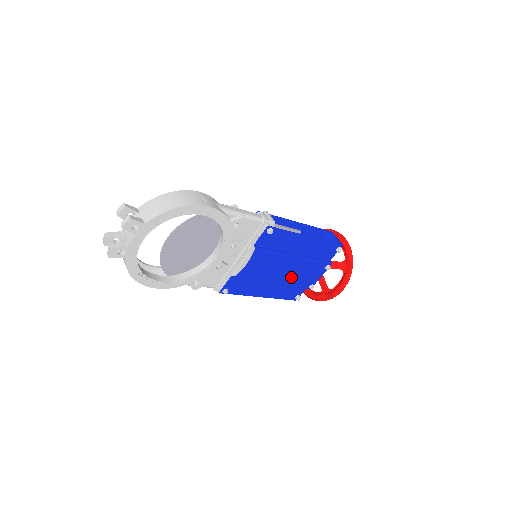
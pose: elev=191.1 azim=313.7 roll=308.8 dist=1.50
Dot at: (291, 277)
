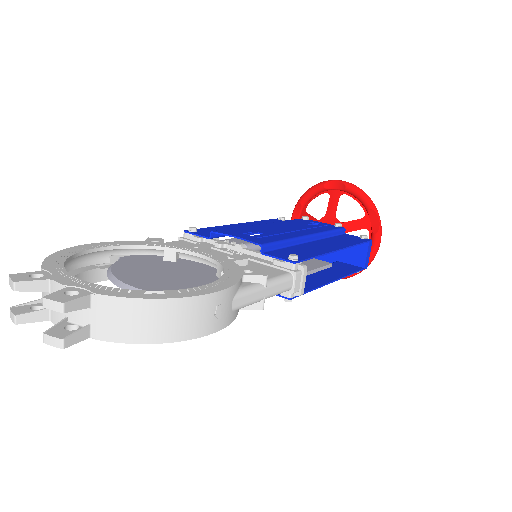
Dot at: occluded
